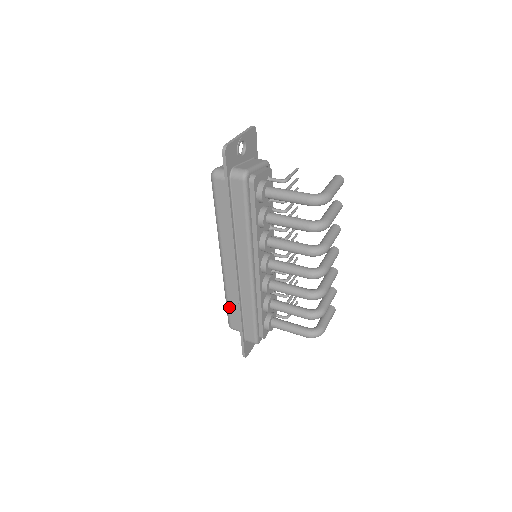
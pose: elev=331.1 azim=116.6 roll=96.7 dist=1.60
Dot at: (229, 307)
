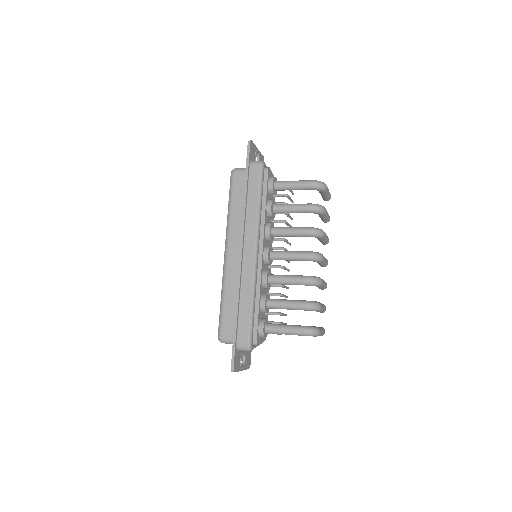
Dot at: (224, 308)
